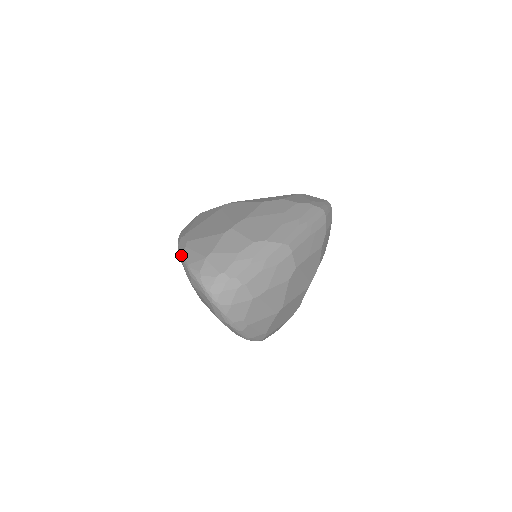
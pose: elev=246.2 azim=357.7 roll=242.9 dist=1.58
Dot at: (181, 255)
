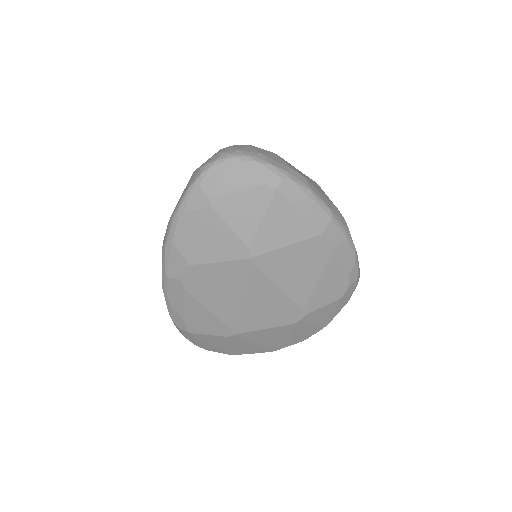
Dot at: (173, 218)
